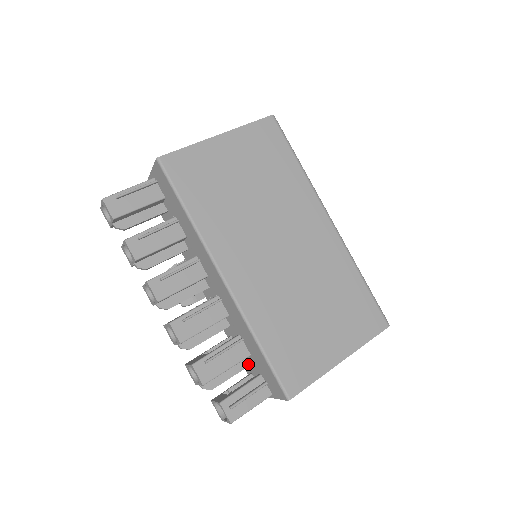
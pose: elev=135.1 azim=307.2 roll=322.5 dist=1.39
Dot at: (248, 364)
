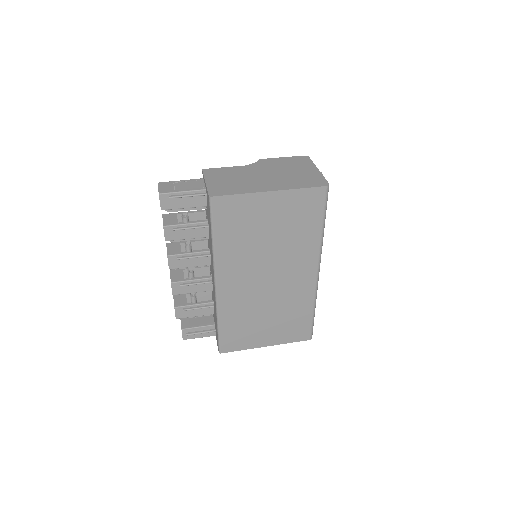
Dot at: occluded
